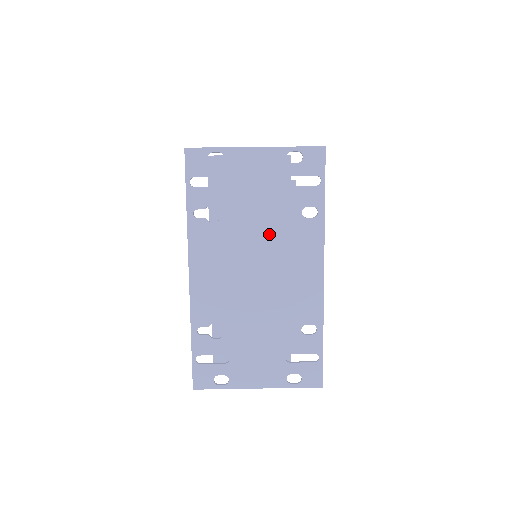
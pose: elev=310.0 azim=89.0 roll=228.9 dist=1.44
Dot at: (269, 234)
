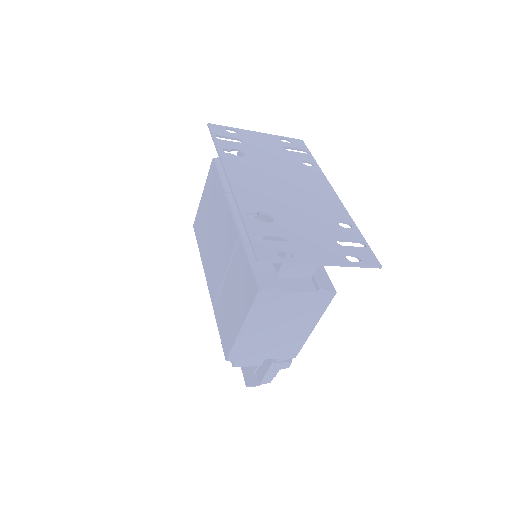
Dot at: (285, 169)
